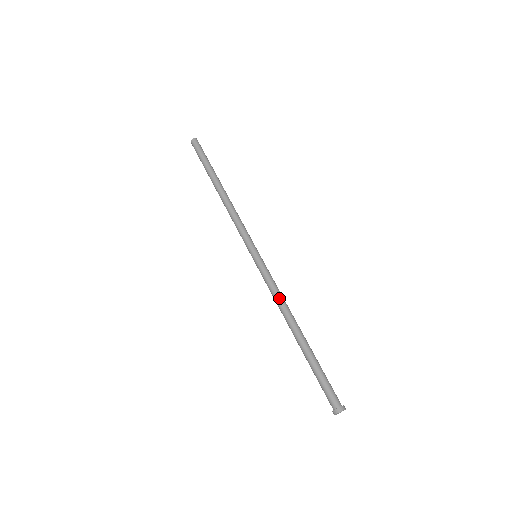
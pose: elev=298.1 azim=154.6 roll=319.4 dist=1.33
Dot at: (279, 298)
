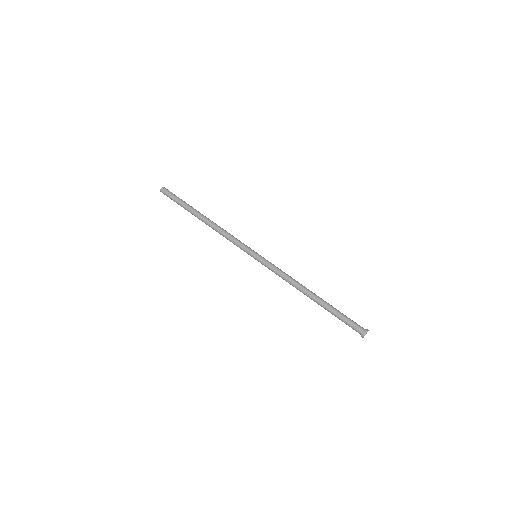
Dot at: (287, 280)
